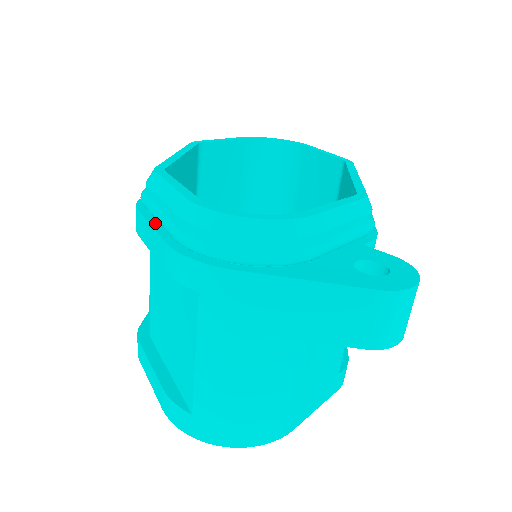
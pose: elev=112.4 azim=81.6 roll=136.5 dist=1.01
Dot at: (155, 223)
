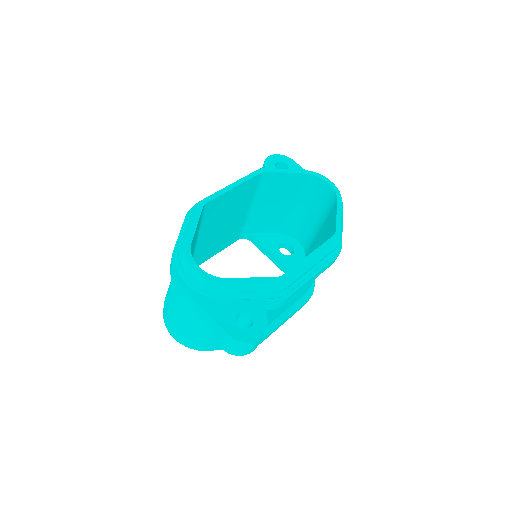
Dot at: occluded
